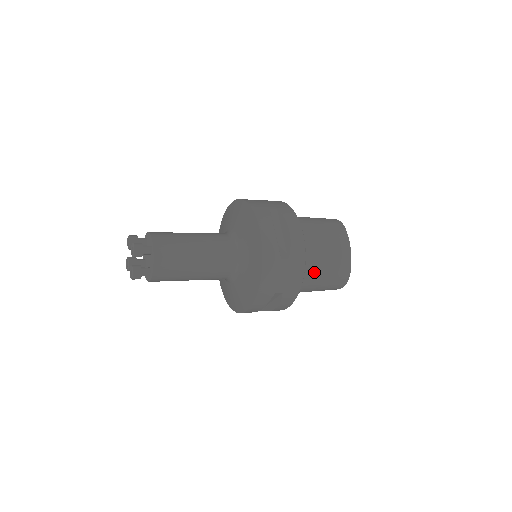
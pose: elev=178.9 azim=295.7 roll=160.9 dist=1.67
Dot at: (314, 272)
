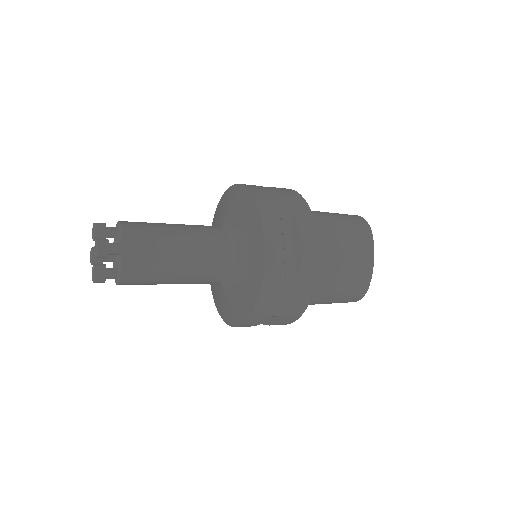
Dot at: (324, 288)
